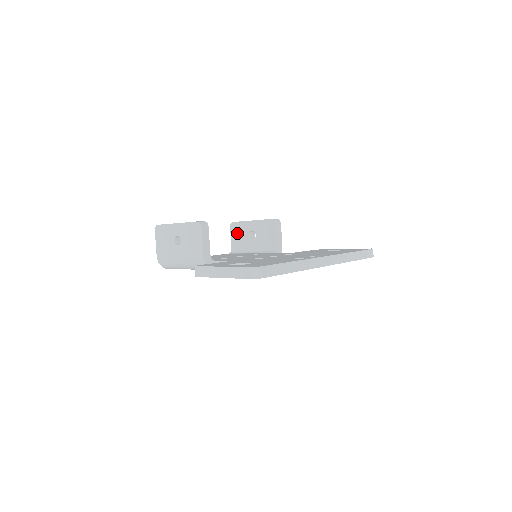
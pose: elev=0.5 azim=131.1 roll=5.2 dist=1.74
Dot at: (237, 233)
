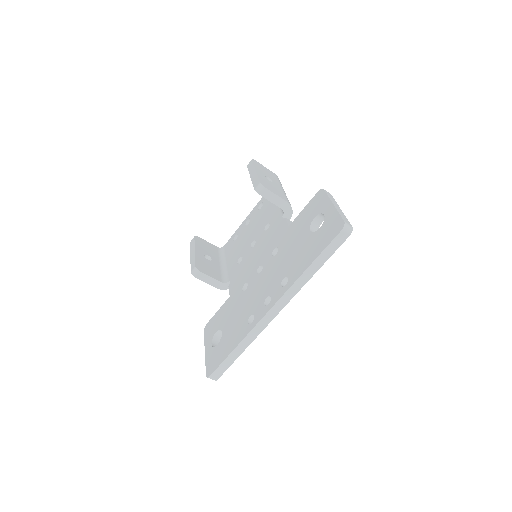
Dot at: occluded
